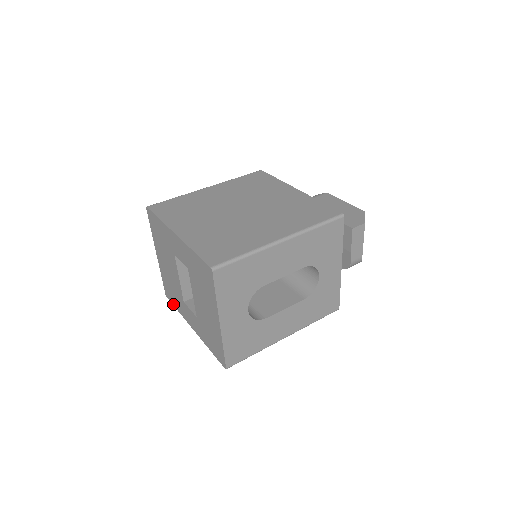
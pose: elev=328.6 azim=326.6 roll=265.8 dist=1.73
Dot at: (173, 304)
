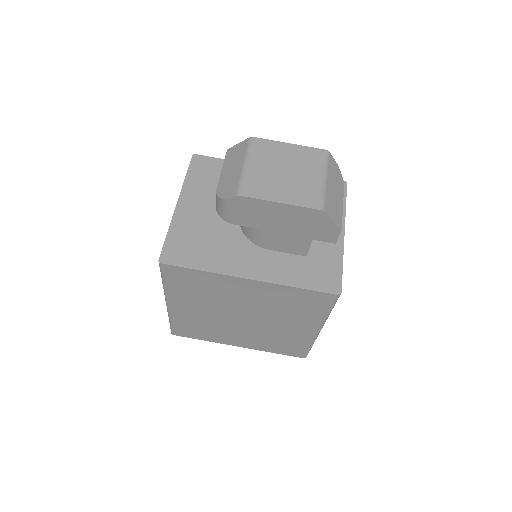
Dot at: occluded
